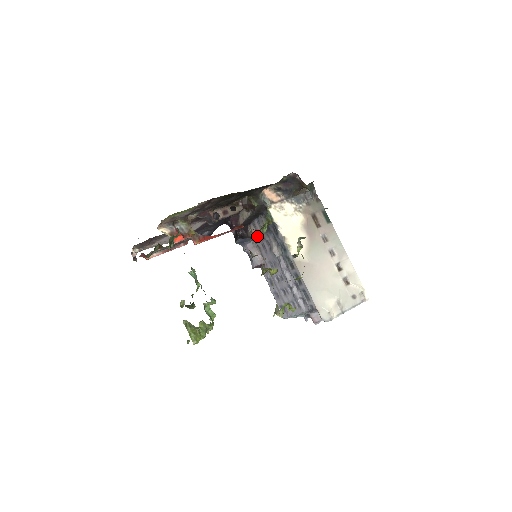
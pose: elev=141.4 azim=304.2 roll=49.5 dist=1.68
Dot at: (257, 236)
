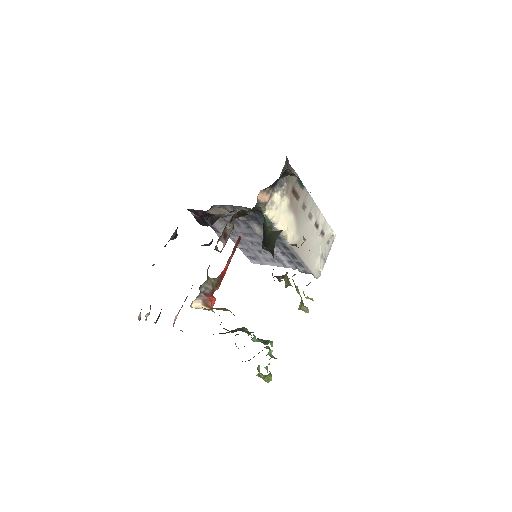
Dot at: (227, 215)
